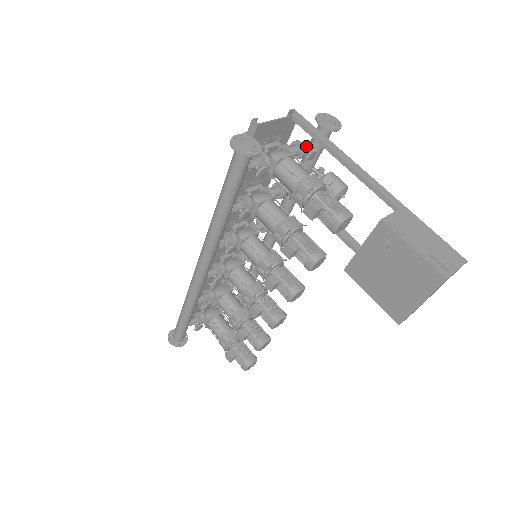
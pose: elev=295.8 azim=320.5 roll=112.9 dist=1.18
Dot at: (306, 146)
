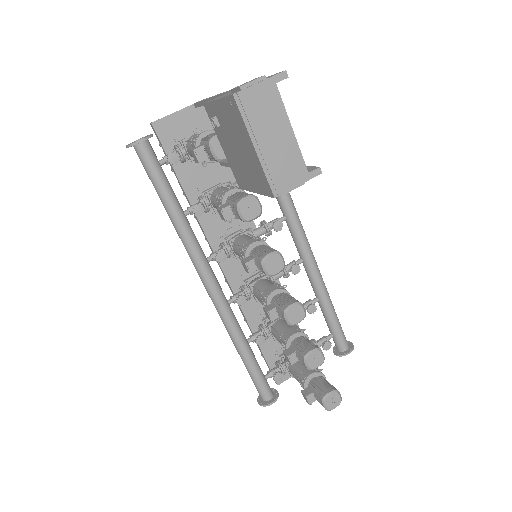
Dot at: occluded
